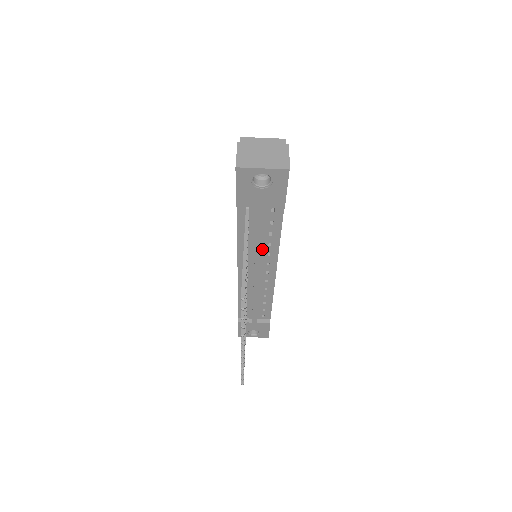
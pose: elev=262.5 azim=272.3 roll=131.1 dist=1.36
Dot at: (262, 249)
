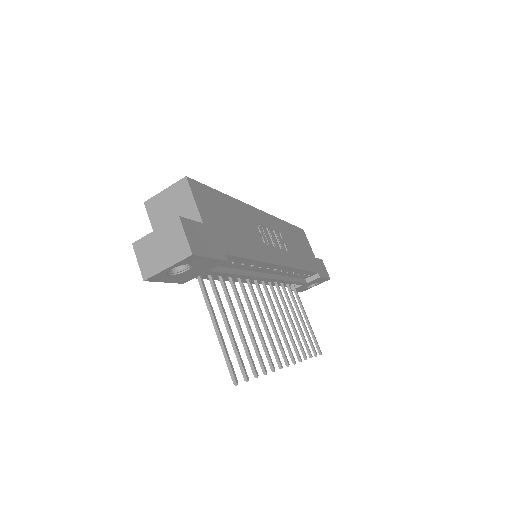
Dot at: (248, 270)
